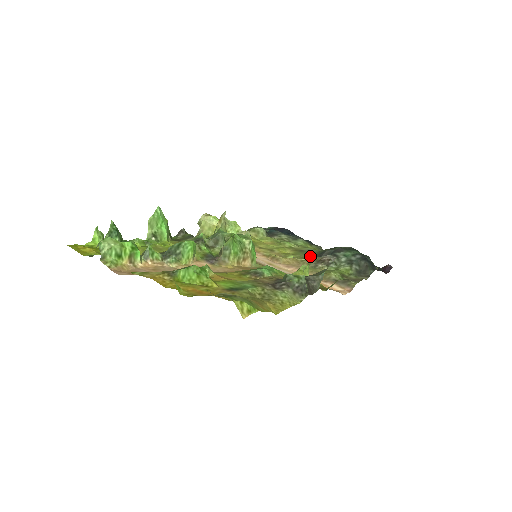
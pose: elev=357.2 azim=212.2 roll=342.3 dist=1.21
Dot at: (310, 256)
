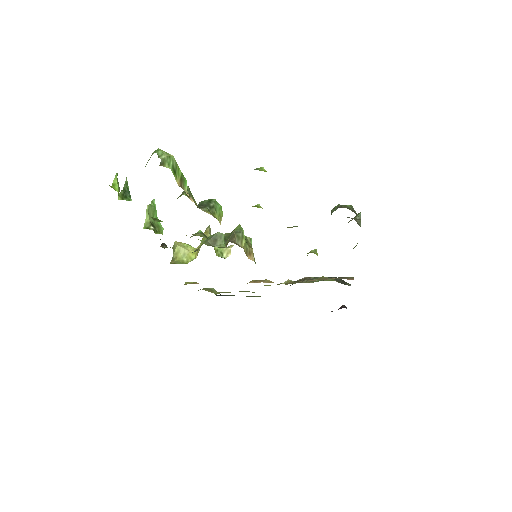
Dot at: (288, 280)
